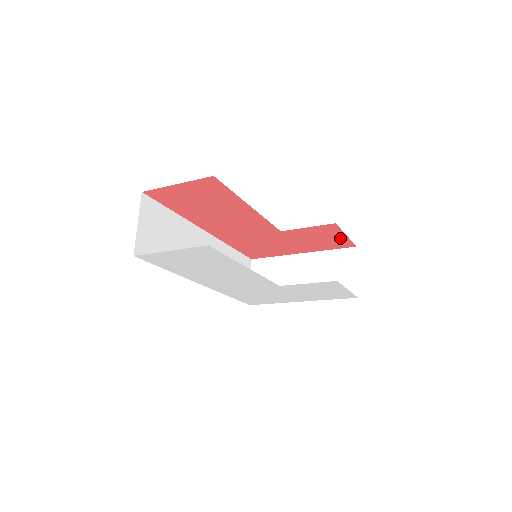
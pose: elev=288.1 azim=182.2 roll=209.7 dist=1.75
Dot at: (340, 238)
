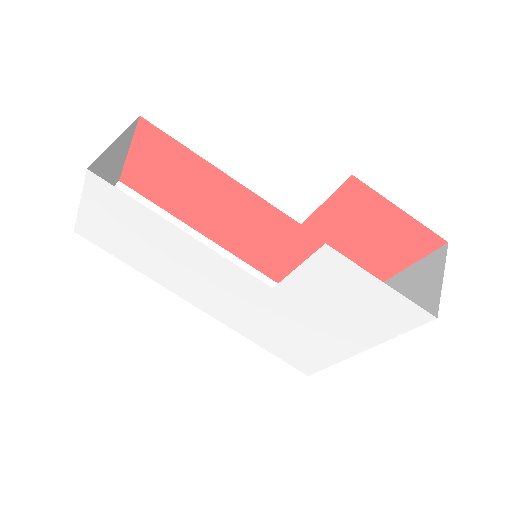
Dot at: (398, 221)
